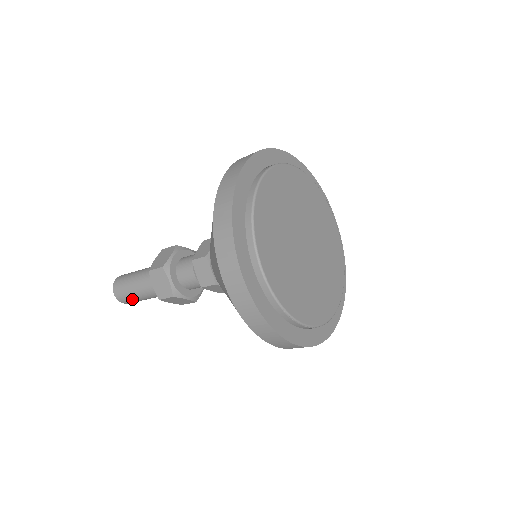
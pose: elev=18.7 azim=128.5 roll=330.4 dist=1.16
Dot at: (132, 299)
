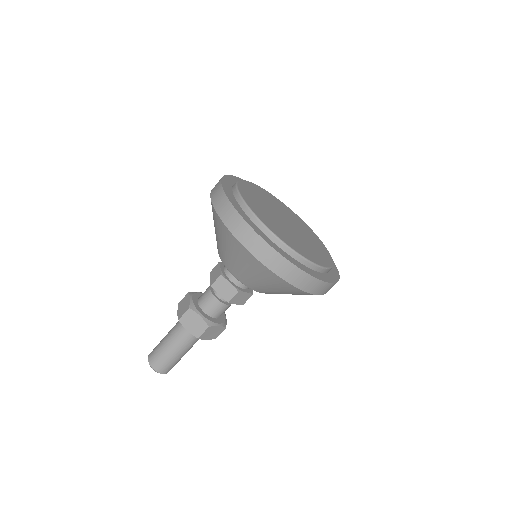
Dot at: (171, 362)
